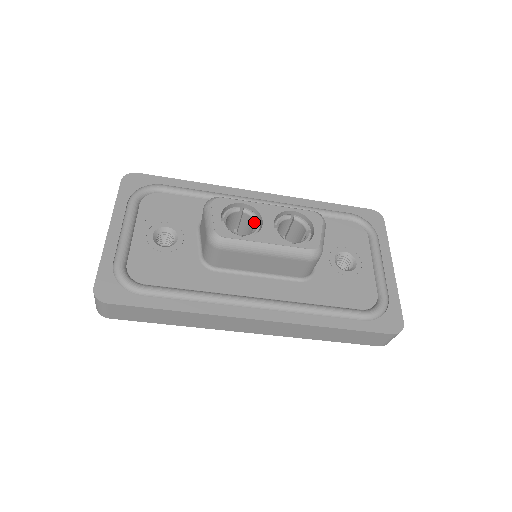
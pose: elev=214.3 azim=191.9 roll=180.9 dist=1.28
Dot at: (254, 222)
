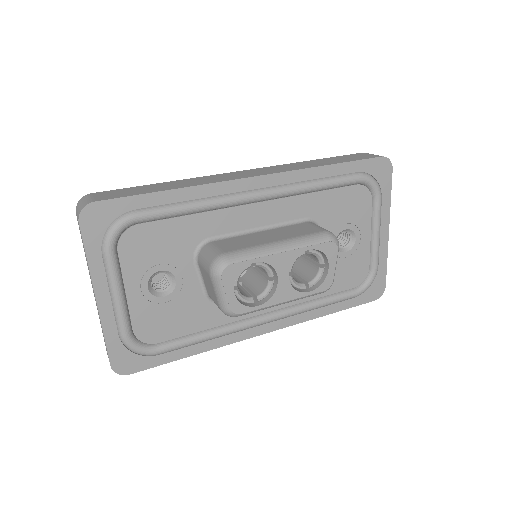
Dot at: (267, 274)
